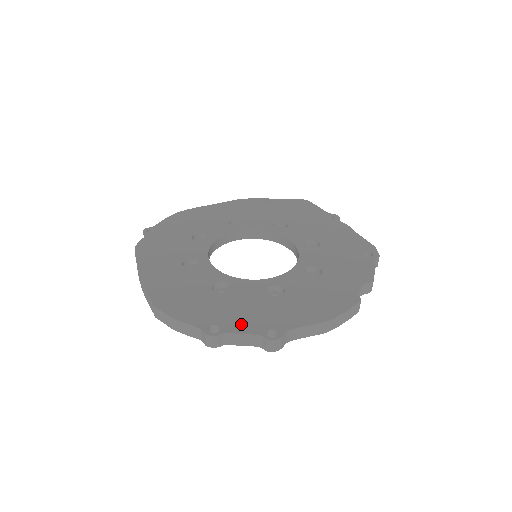
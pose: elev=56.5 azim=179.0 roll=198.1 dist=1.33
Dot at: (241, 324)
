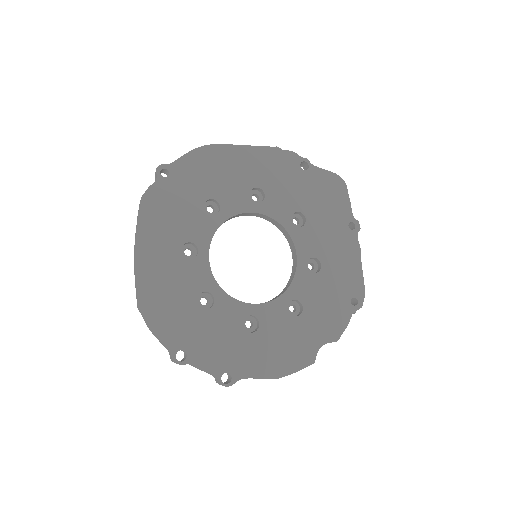
Dot at: (206, 358)
